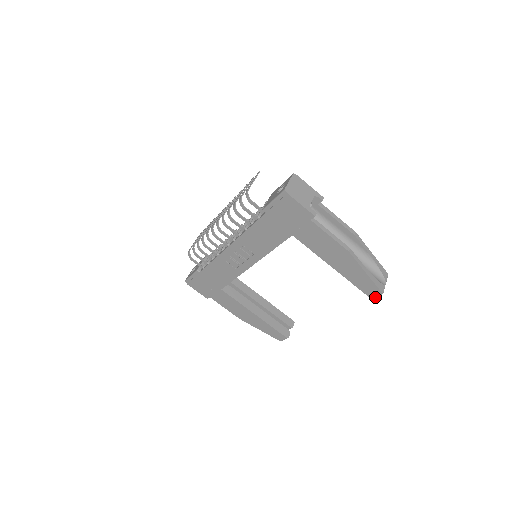
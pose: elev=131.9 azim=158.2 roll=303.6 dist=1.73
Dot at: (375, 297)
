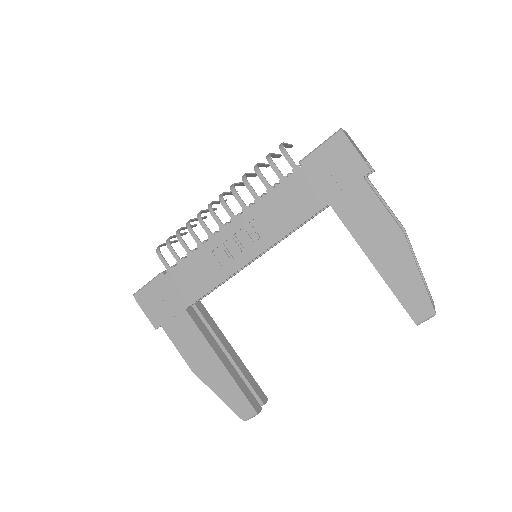
Dot at: (422, 321)
